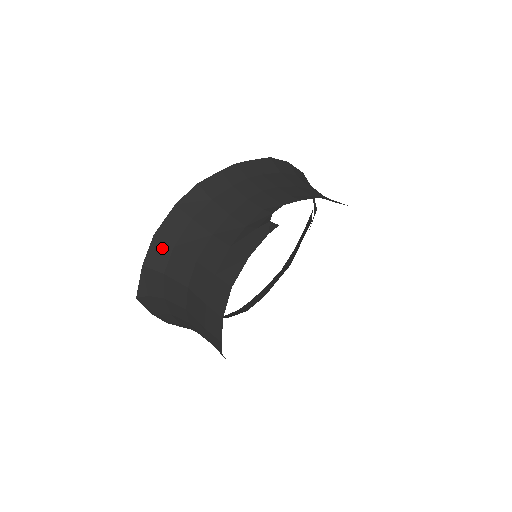
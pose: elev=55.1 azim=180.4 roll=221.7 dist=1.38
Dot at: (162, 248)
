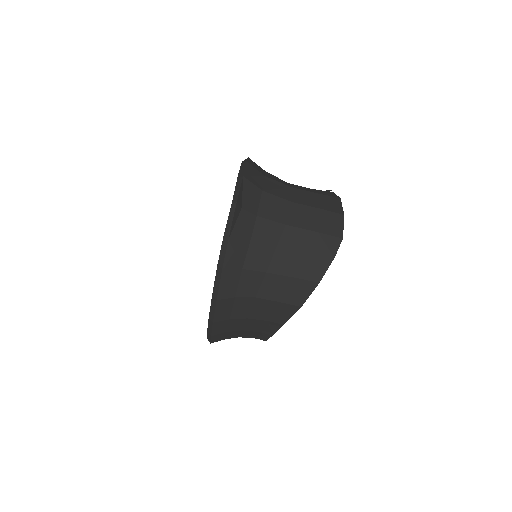
Dot at: (256, 173)
